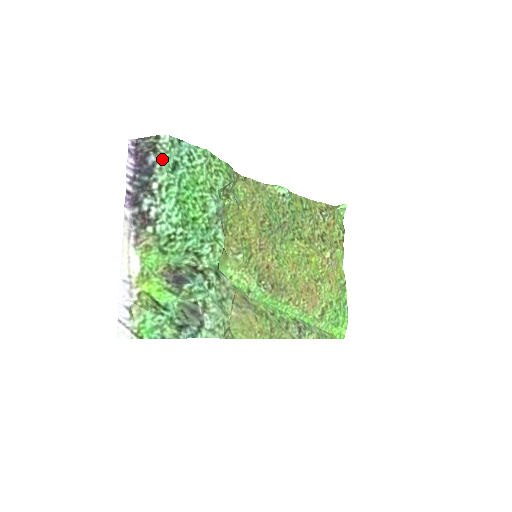
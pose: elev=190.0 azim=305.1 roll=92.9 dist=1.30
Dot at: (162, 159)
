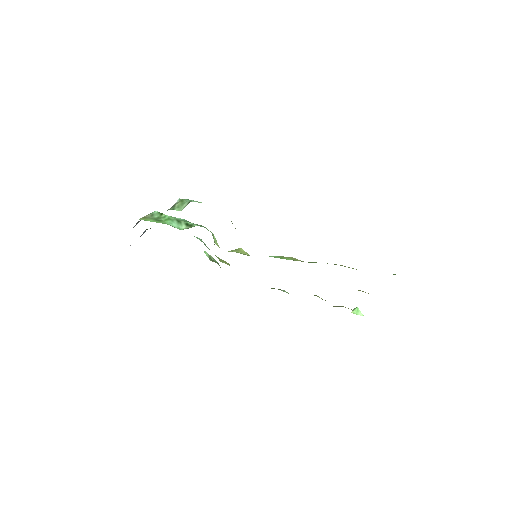
Dot at: occluded
